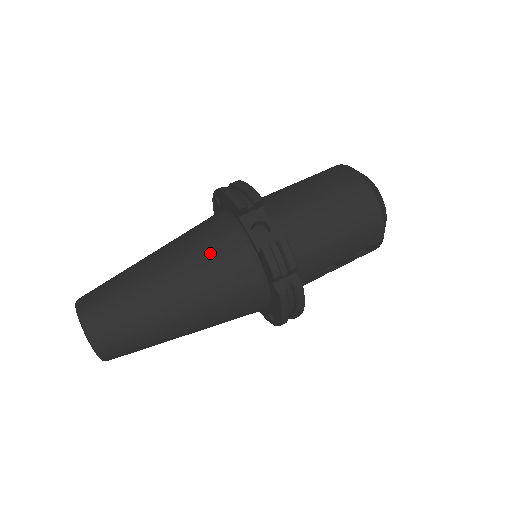
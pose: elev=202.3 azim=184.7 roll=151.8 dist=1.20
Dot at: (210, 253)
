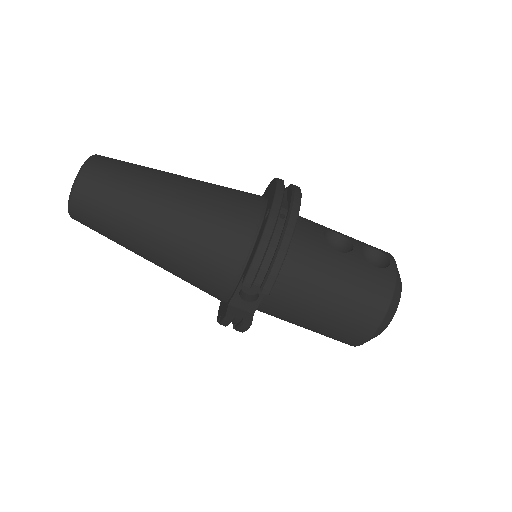
Dot at: (199, 266)
